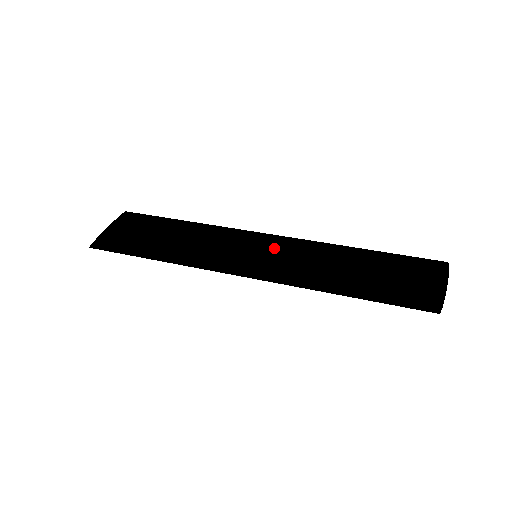
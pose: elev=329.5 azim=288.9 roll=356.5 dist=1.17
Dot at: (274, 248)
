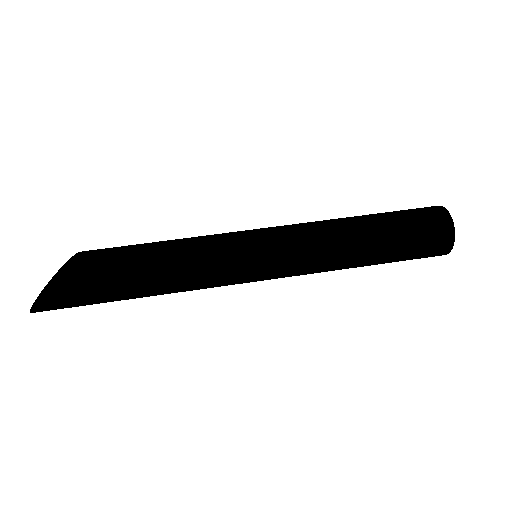
Dot at: (280, 229)
